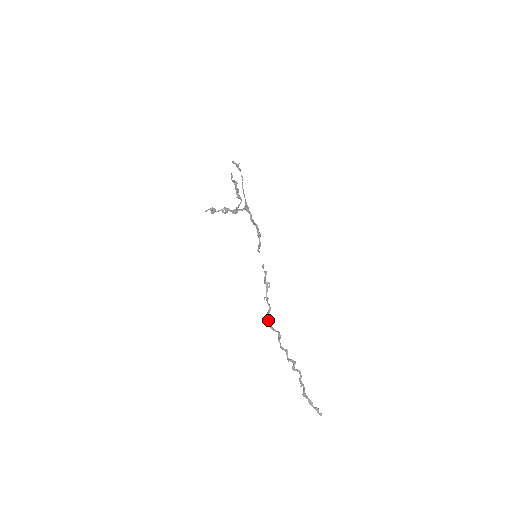
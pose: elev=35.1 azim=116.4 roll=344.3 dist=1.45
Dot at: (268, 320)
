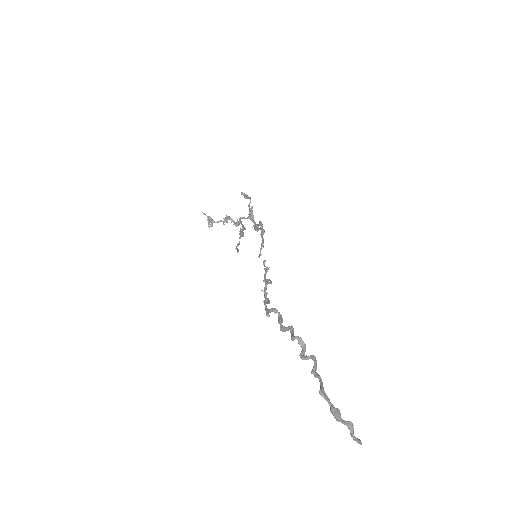
Dot at: (264, 304)
